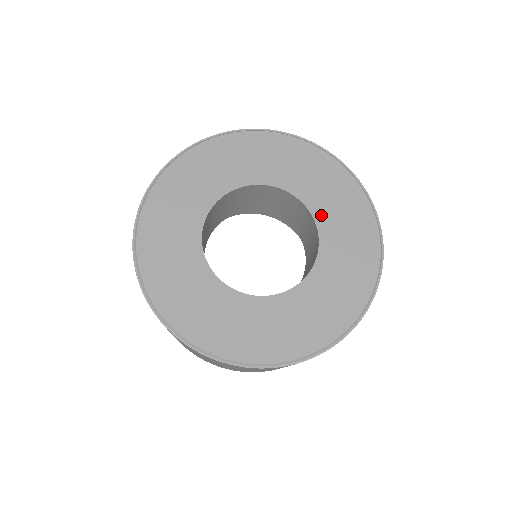
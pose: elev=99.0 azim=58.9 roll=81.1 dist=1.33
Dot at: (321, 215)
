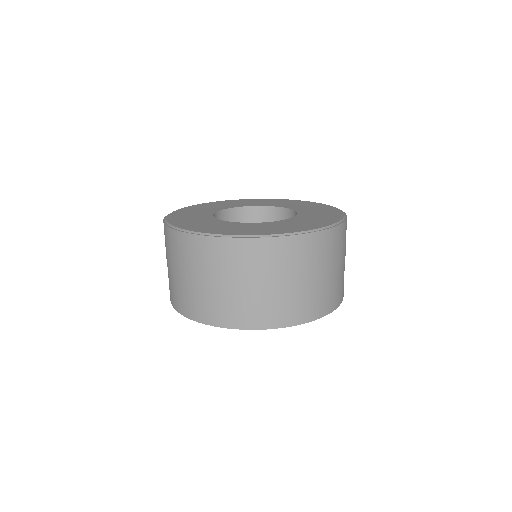
Dot at: (277, 205)
